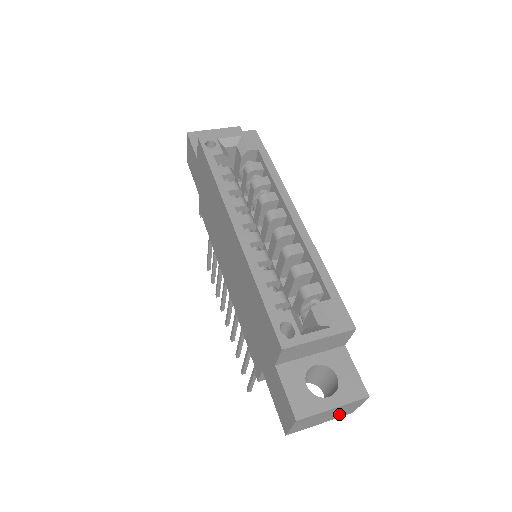
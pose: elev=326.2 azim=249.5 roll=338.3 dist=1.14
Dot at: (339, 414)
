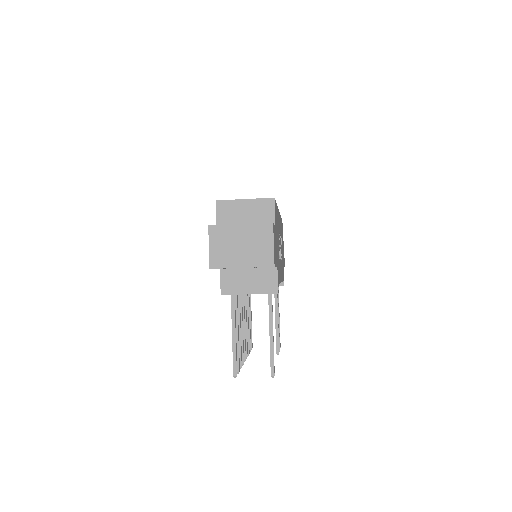
Dot at: (256, 254)
